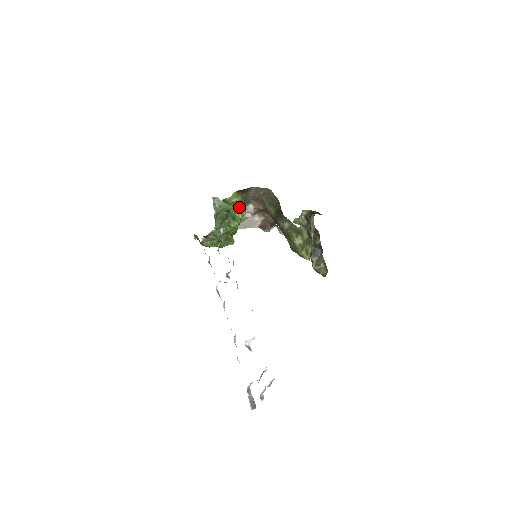
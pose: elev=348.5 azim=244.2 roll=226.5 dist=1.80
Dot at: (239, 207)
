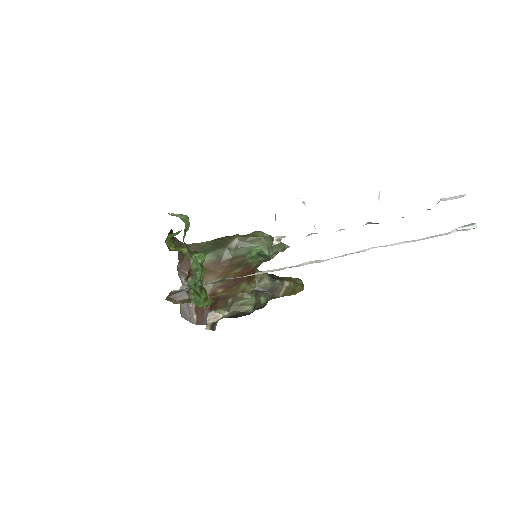
Dot at: (183, 252)
